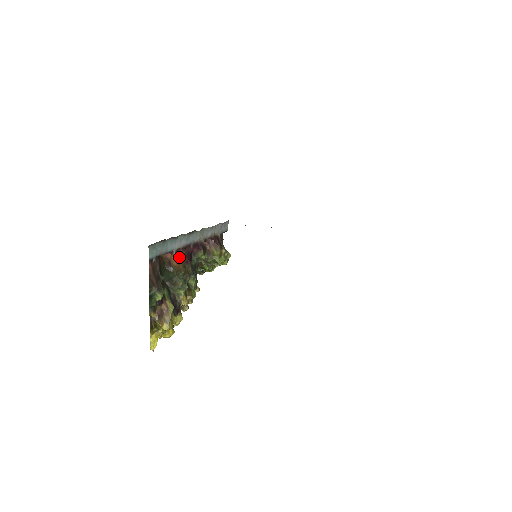
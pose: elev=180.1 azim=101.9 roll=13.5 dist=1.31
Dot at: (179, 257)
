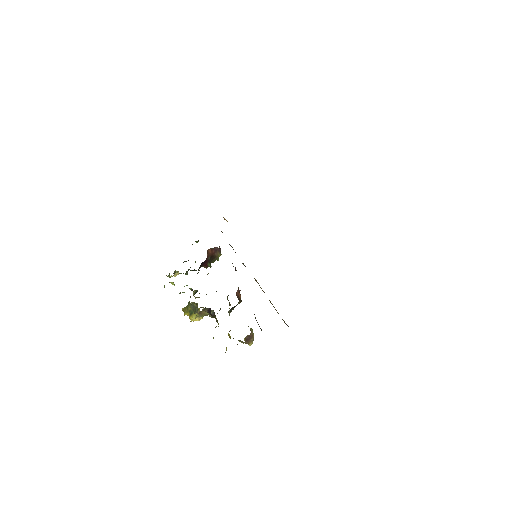
Dot at: occluded
